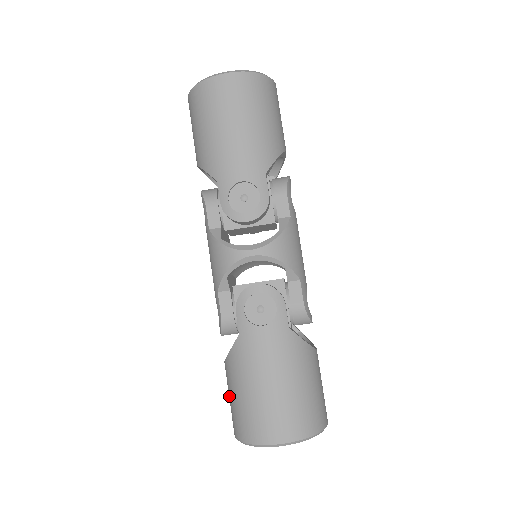
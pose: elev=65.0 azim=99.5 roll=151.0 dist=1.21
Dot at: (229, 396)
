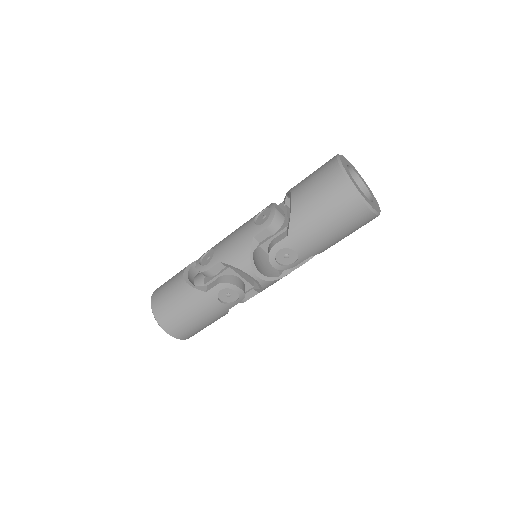
Dot at: (168, 291)
